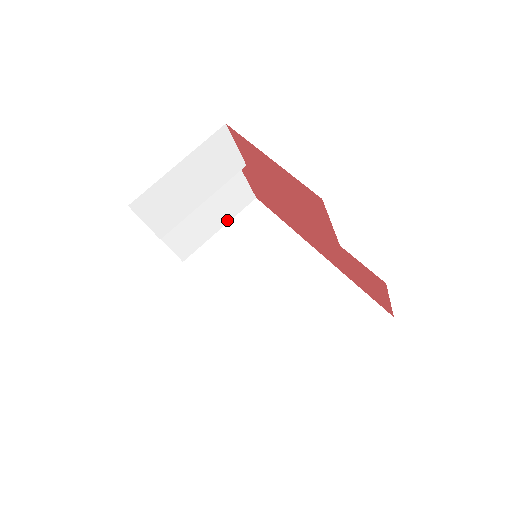
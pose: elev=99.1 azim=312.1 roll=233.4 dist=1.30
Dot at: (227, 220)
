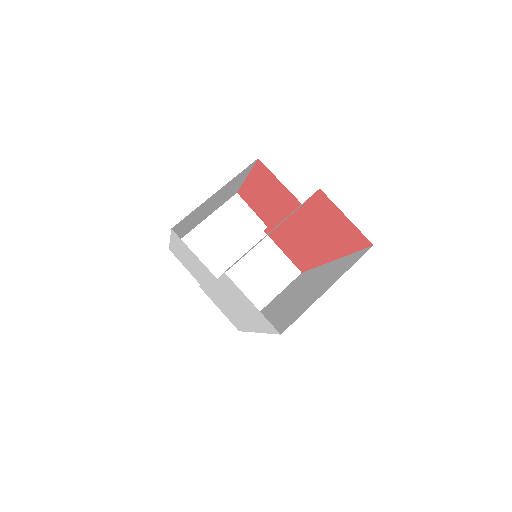
Dot at: (276, 292)
